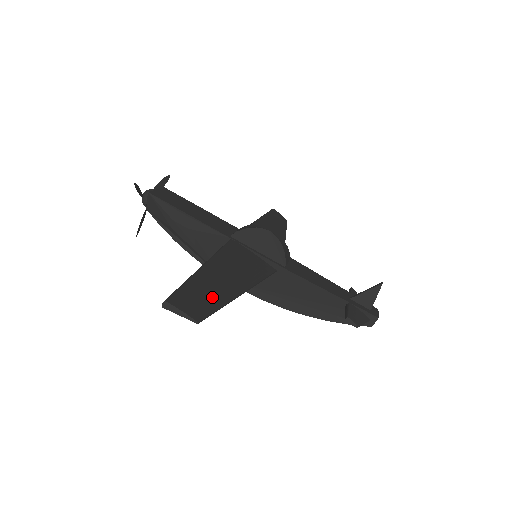
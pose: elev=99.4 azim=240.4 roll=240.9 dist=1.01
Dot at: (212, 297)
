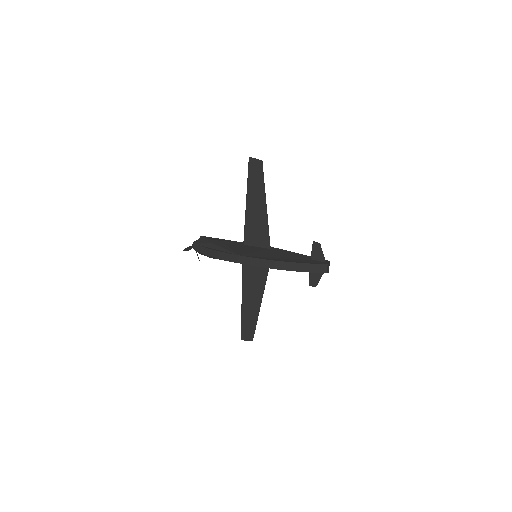
Dot at: (260, 181)
